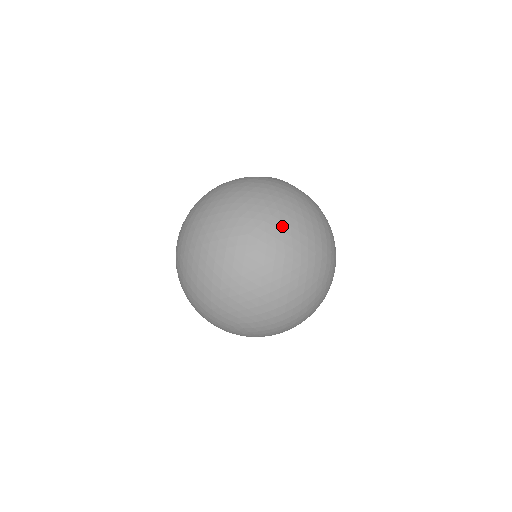
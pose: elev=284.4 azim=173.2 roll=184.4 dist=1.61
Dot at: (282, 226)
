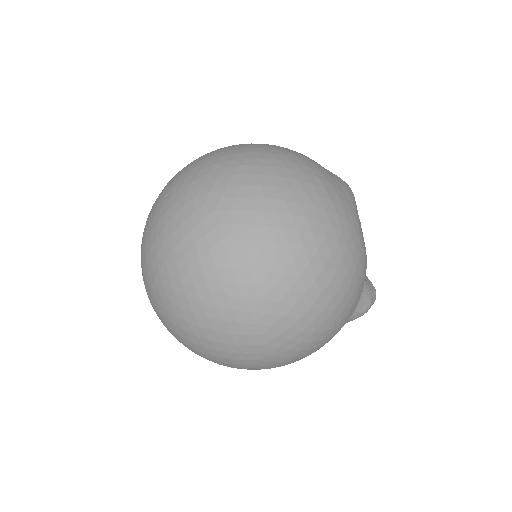
Dot at: (261, 233)
